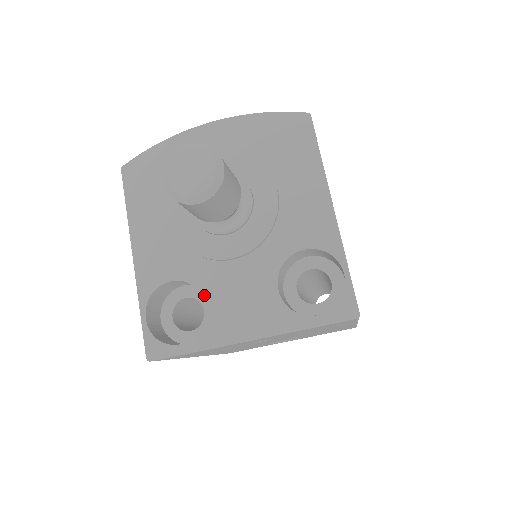
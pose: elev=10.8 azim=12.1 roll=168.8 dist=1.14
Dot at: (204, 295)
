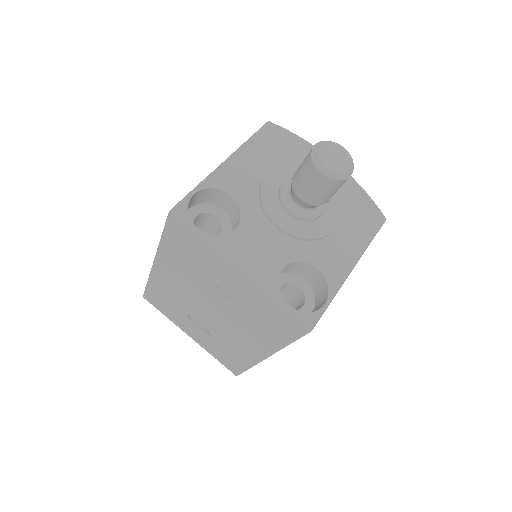
Dot at: (241, 223)
